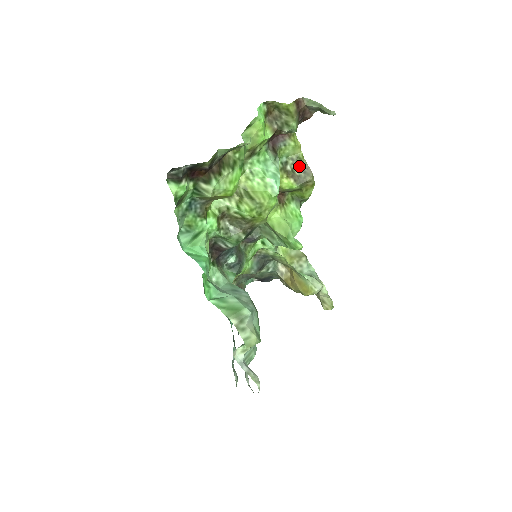
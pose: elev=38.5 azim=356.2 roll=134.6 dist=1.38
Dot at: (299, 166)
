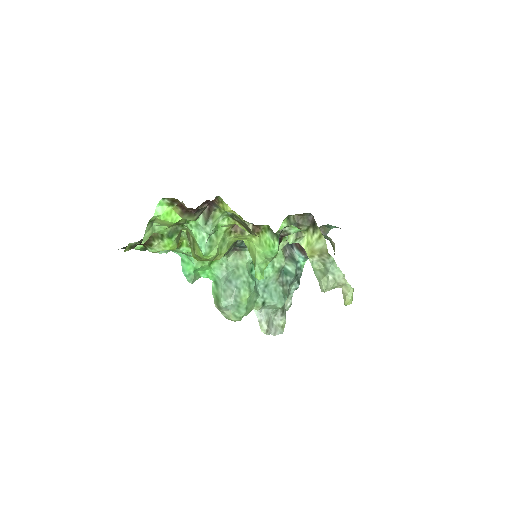
Dot at: (242, 221)
